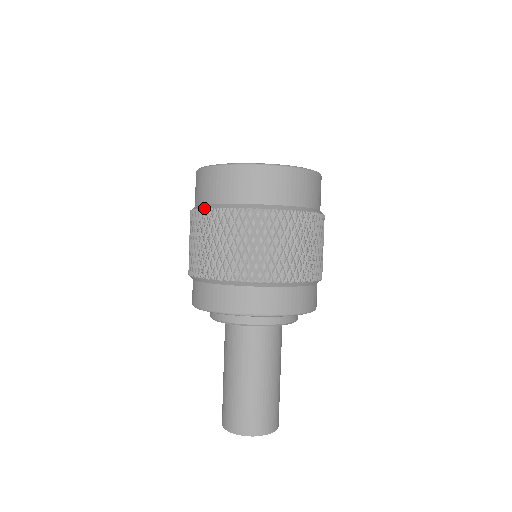
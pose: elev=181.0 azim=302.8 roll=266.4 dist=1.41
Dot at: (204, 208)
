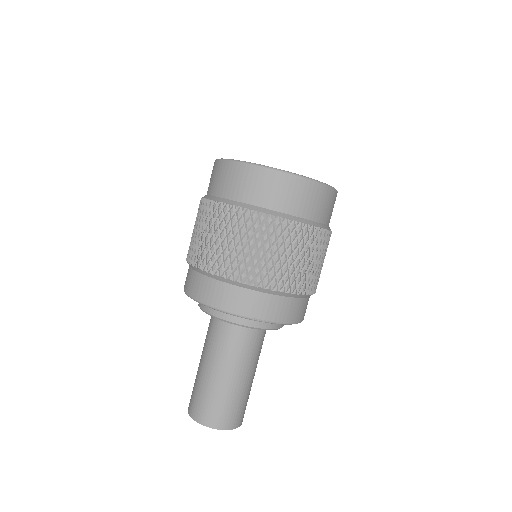
Dot at: (242, 207)
